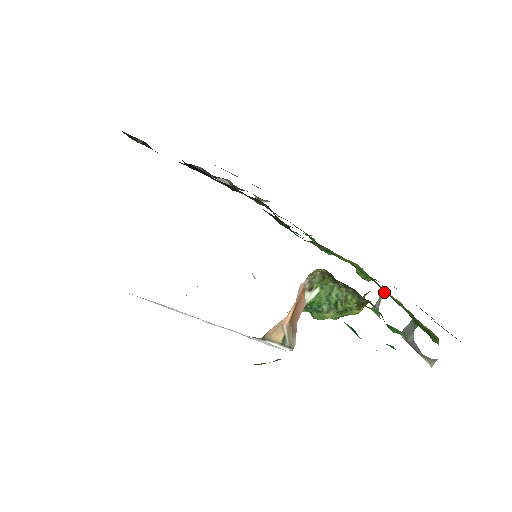
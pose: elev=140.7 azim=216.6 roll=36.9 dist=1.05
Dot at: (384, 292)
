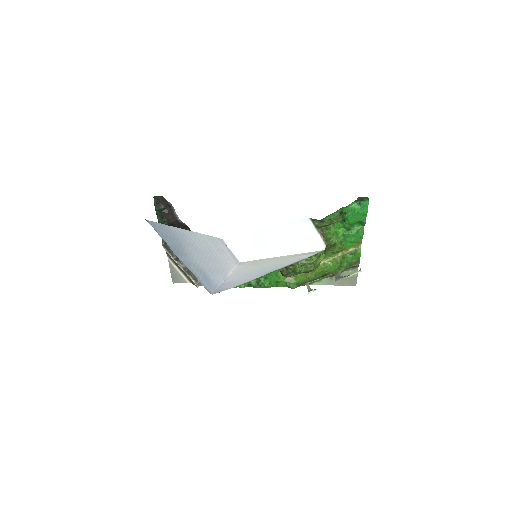
Dot at: (308, 284)
